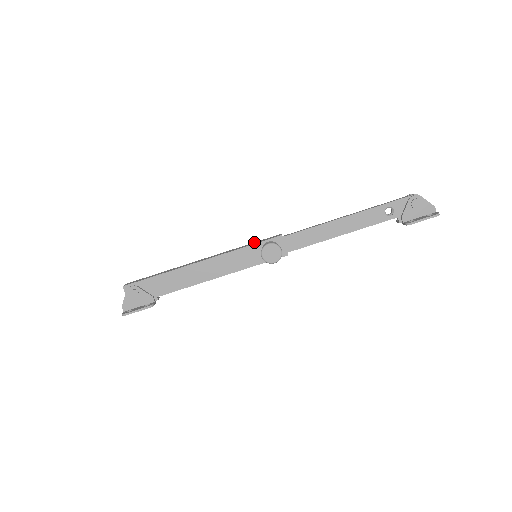
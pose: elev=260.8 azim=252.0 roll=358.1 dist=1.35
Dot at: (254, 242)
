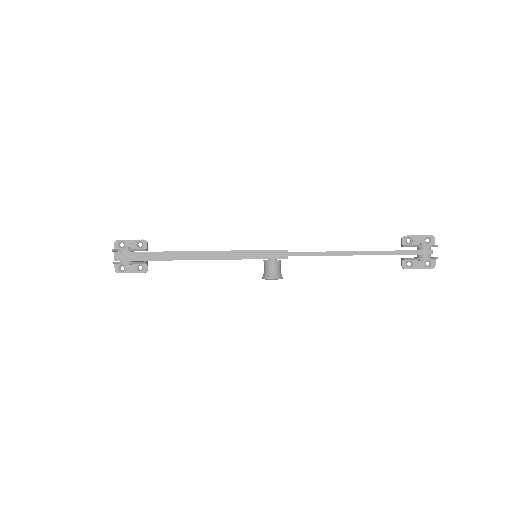
Dot at: (258, 251)
